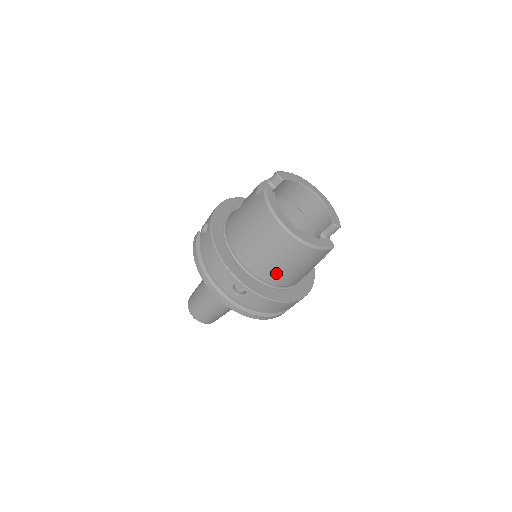
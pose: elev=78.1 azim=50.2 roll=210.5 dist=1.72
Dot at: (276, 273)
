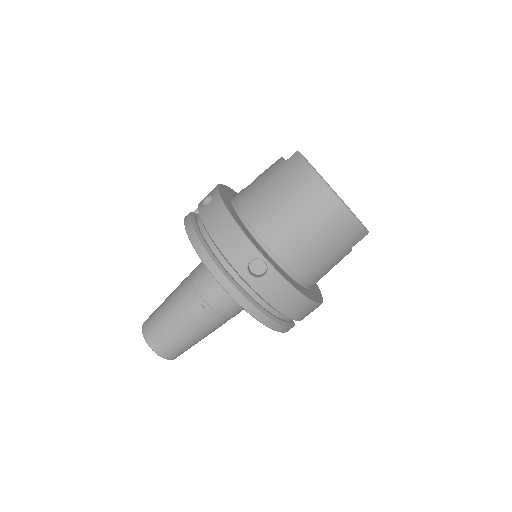
Dot at: (303, 254)
